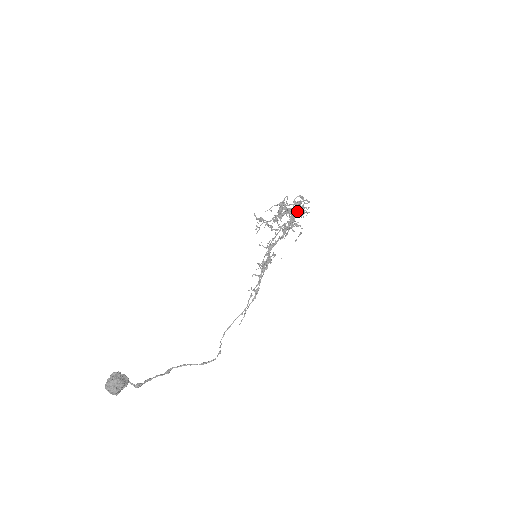
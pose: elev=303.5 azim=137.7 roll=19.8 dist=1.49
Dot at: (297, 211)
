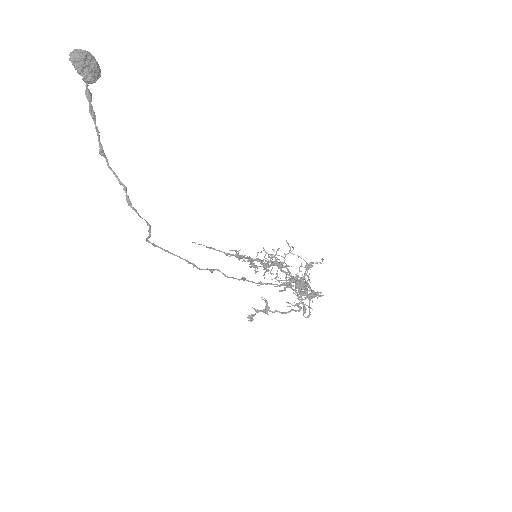
Dot at: occluded
